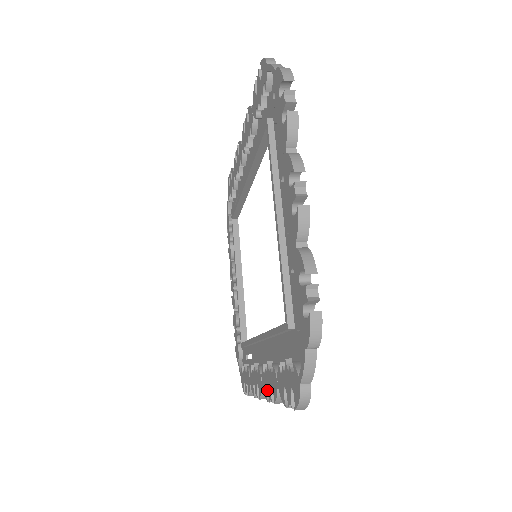
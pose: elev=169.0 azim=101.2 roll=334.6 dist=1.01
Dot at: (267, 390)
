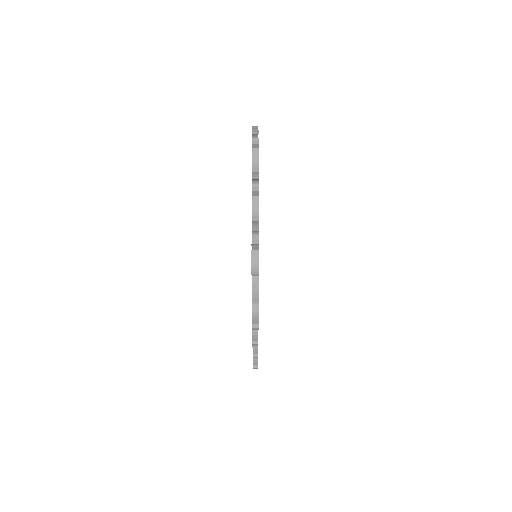
Dot at: occluded
